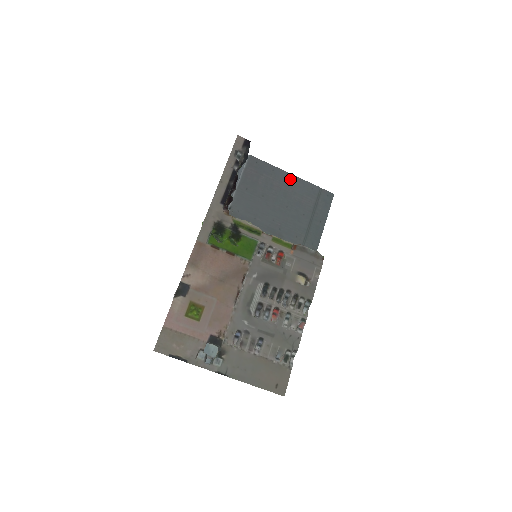
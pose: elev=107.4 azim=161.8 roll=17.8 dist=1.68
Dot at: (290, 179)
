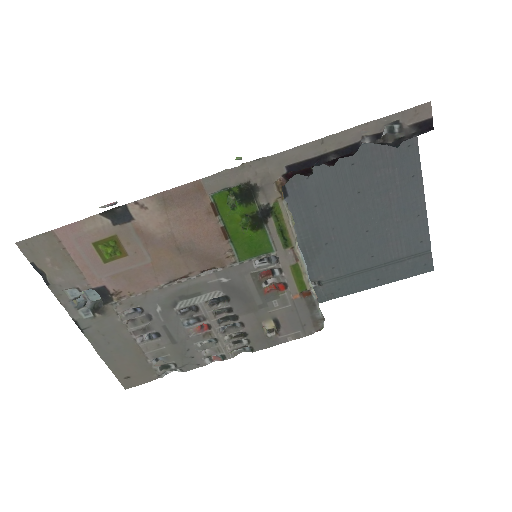
Dot at: (416, 207)
